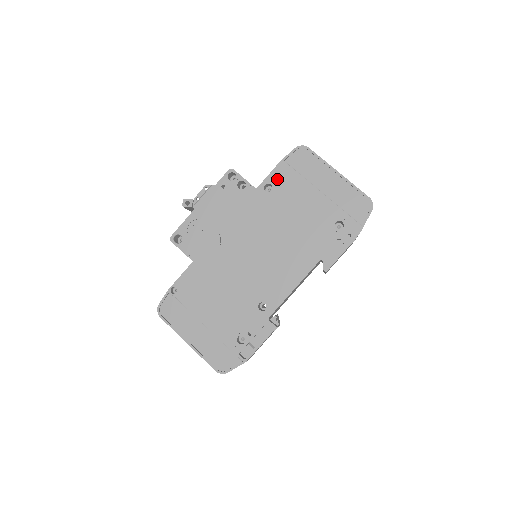
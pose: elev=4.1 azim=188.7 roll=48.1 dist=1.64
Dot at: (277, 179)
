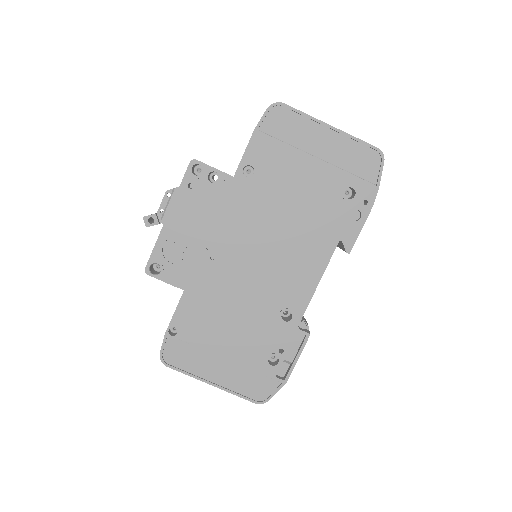
Dot at: (256, 156)
